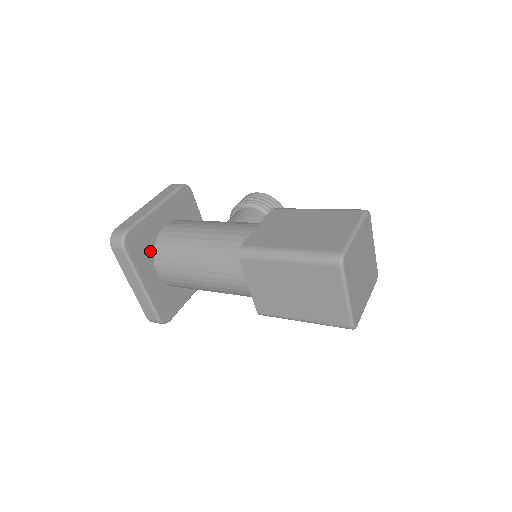
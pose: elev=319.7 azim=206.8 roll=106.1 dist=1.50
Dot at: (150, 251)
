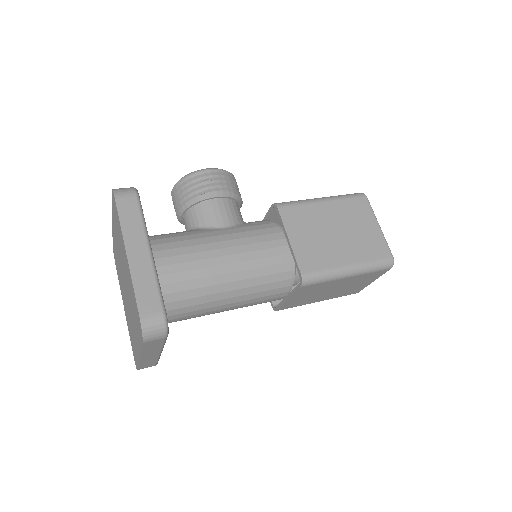
Dot at: occluded
